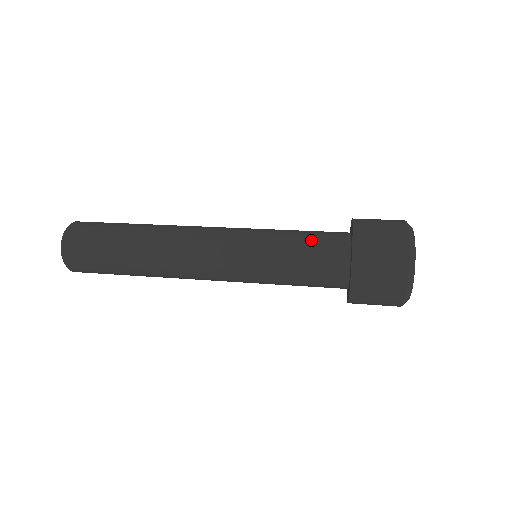
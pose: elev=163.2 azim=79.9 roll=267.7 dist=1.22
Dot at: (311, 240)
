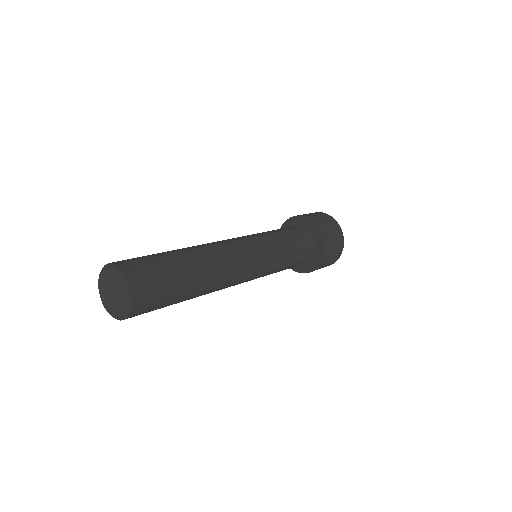
Dot at: occluded
